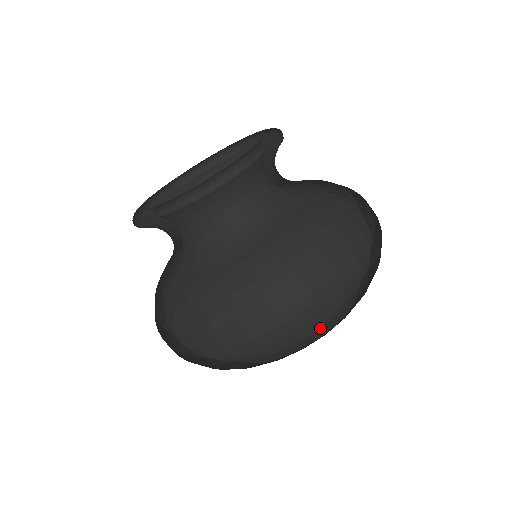
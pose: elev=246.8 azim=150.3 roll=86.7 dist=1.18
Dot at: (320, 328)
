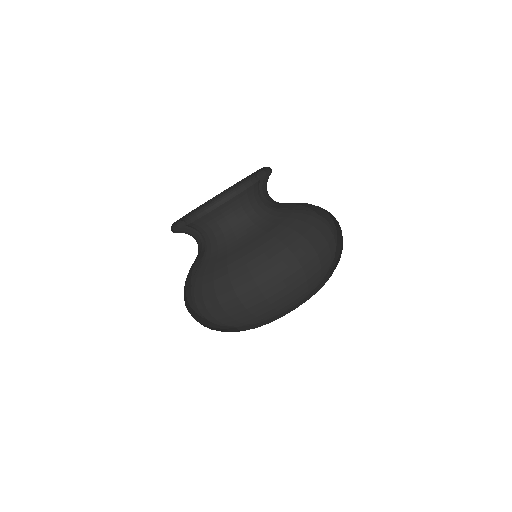
Dot at: (292, 301)
